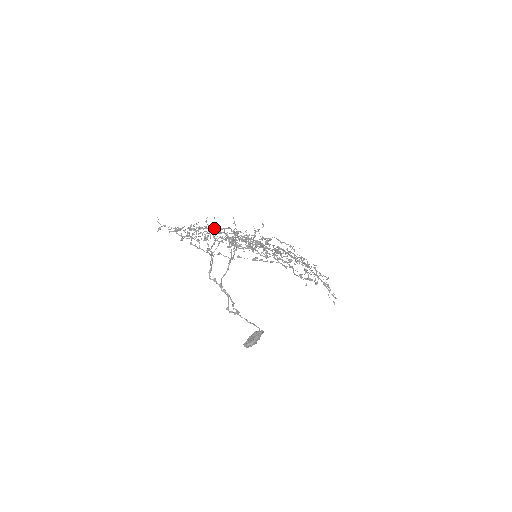
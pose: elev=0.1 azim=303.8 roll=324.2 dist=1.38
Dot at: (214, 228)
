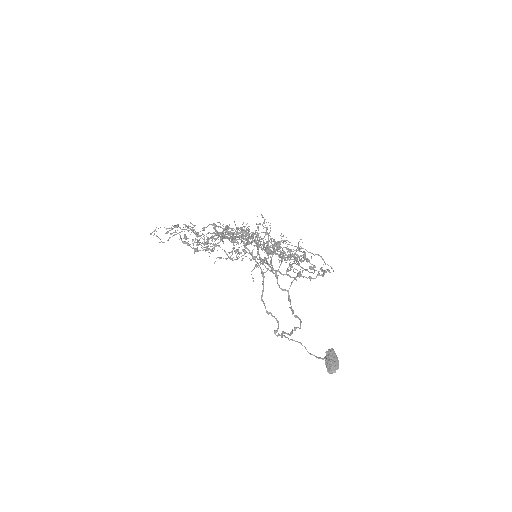
Dot at: (235, 233)
